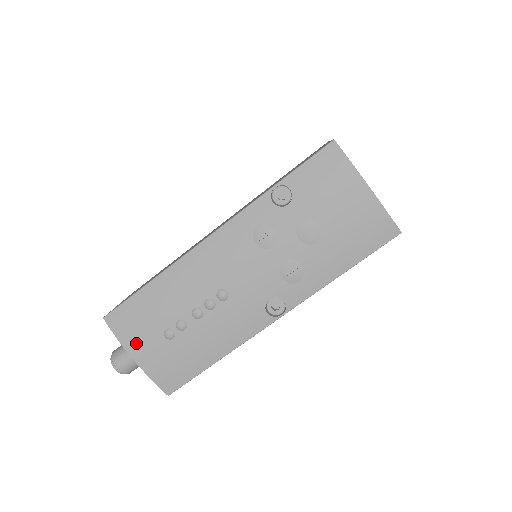
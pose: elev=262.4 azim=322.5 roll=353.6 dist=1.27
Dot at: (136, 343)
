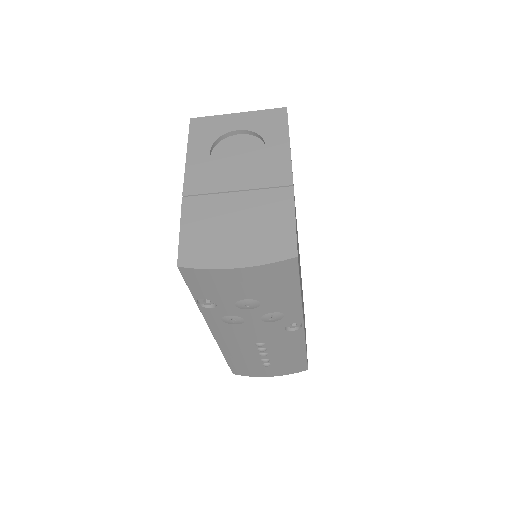
Dot at: (260, 374)
